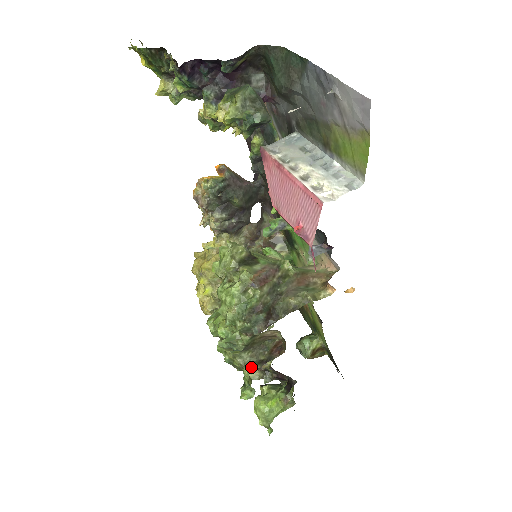
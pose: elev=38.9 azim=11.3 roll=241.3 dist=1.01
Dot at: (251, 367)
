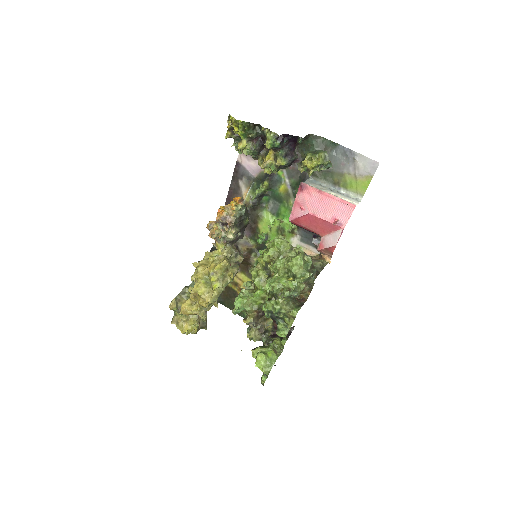
Dot at: (297, 309)
